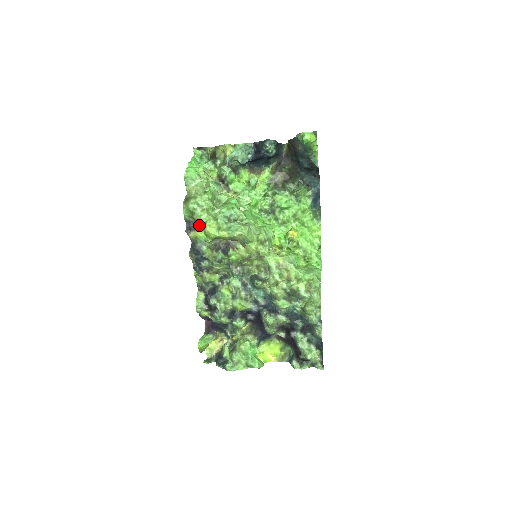
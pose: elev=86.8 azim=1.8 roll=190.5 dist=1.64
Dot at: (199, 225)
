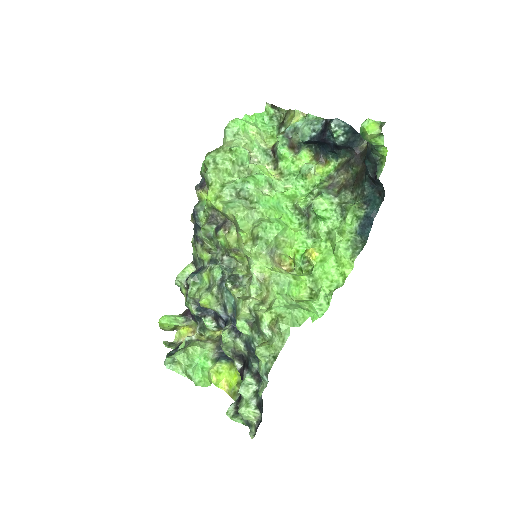
Dot at: (207, 185)
